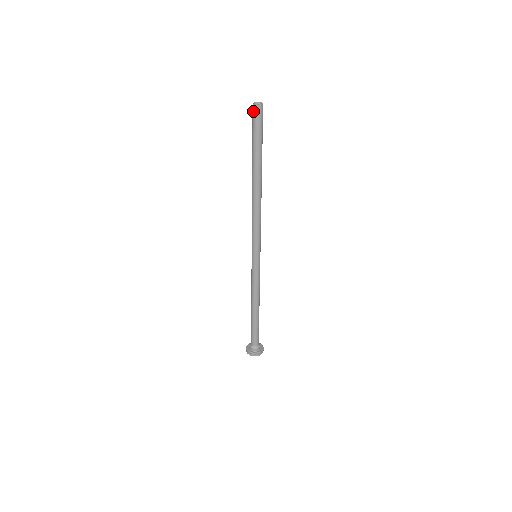
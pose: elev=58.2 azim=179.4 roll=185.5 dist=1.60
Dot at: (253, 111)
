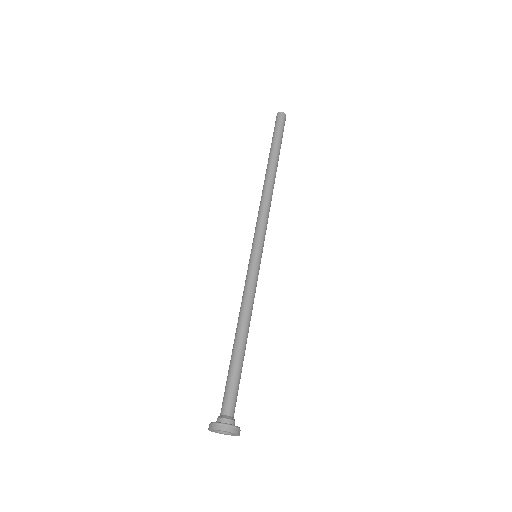
Dot at: (280, 116)
